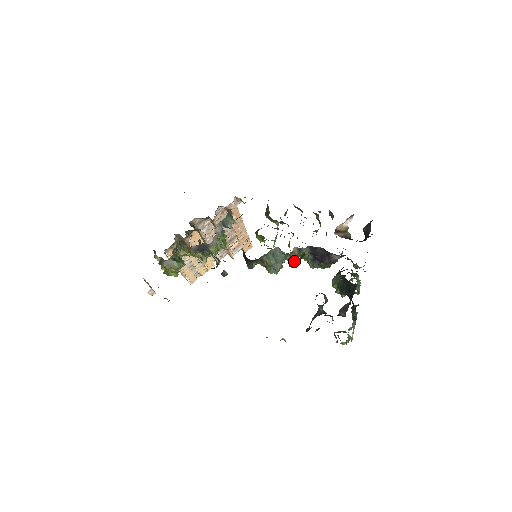
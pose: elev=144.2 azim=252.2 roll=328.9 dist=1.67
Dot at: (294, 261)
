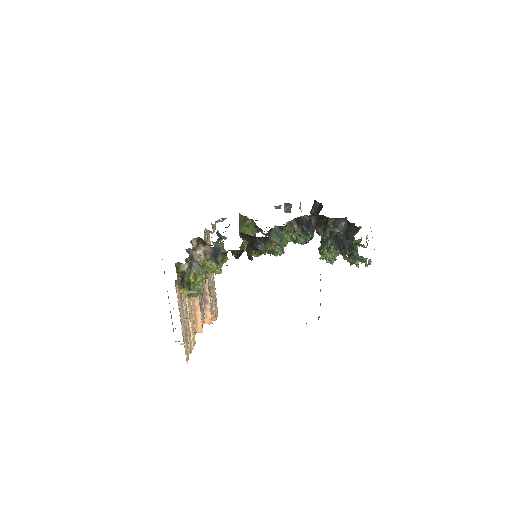
Dot at: (292, 233)
